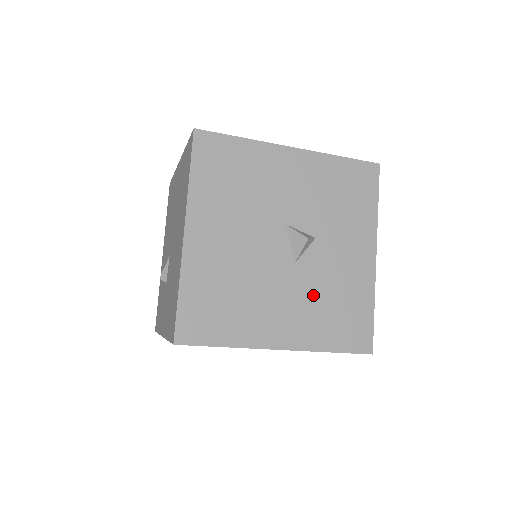
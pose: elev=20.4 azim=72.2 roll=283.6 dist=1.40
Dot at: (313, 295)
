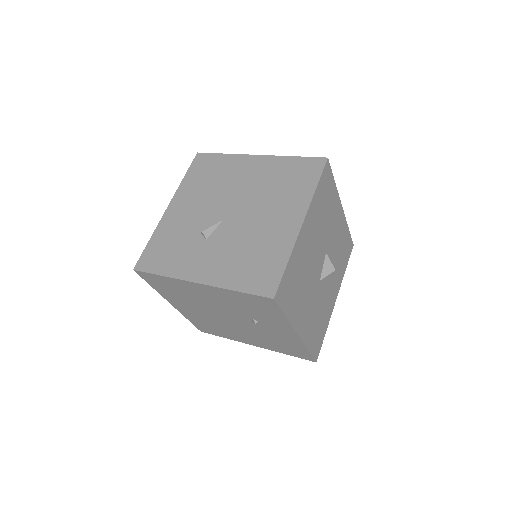
Dot at: (317, 307)
